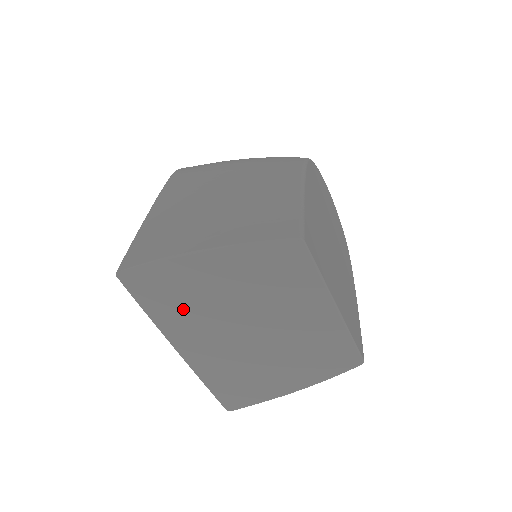
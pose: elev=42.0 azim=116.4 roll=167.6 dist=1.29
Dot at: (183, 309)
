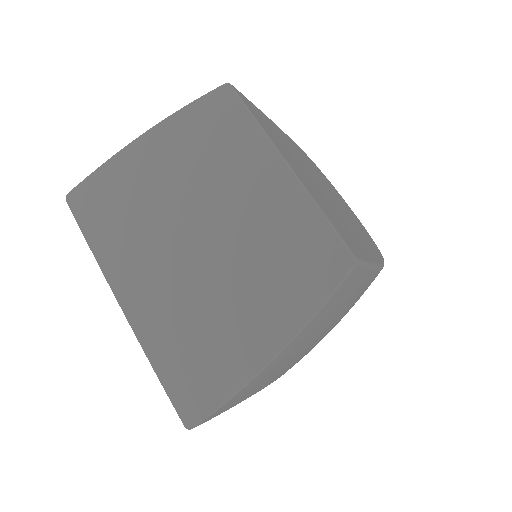
Dot at: (124, 228)
